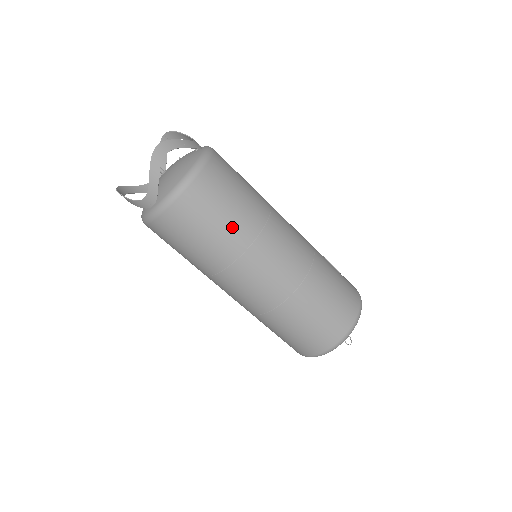
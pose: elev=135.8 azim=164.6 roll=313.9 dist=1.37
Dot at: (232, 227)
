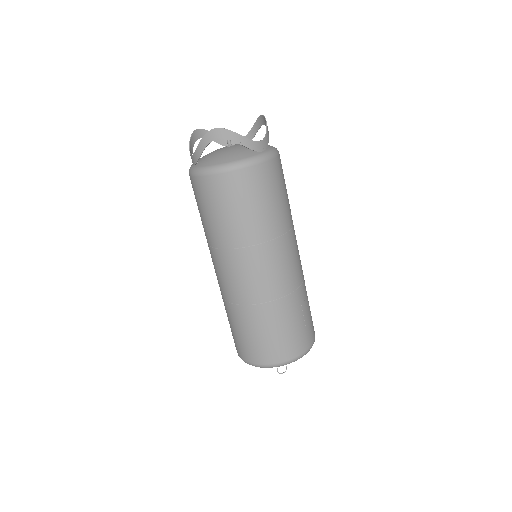
Dot at: (228, 226)
